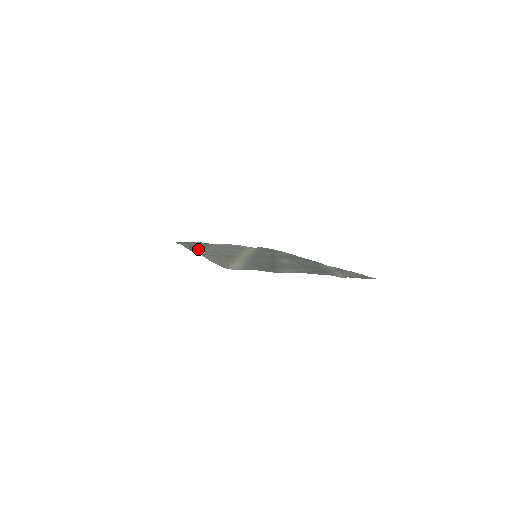
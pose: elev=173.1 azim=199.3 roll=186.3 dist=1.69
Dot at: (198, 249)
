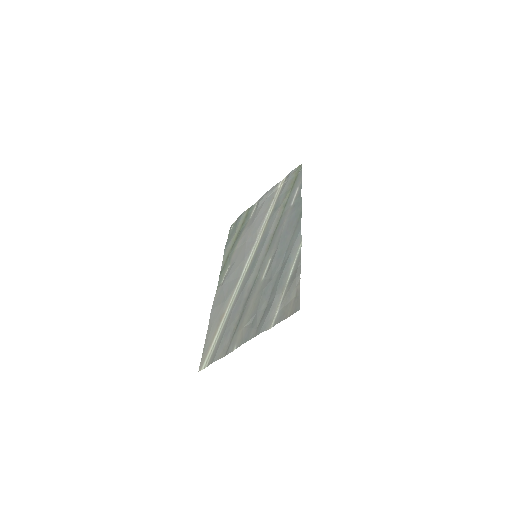
Dot at: (227, 263)
